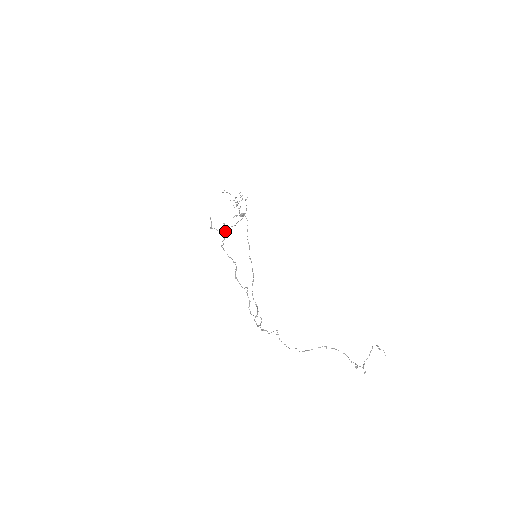
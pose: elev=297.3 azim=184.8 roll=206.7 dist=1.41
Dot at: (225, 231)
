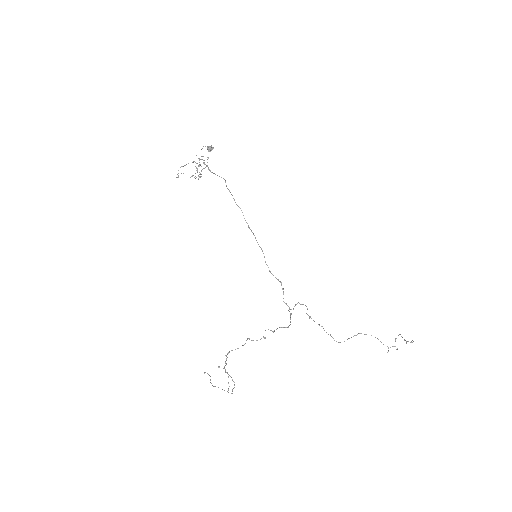
Dot at: (223, 368)
